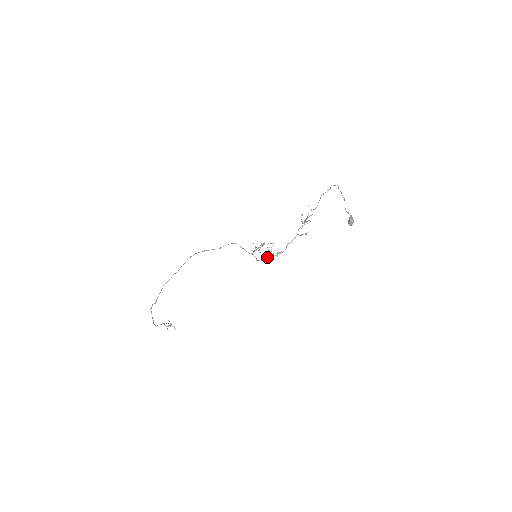
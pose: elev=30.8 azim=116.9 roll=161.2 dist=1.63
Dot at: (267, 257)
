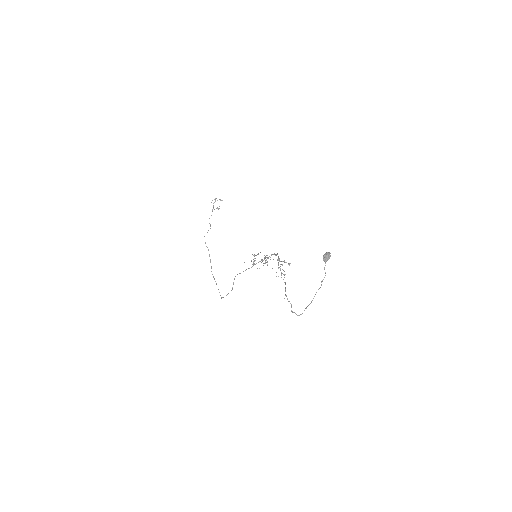
Dot at: (267, 258)
